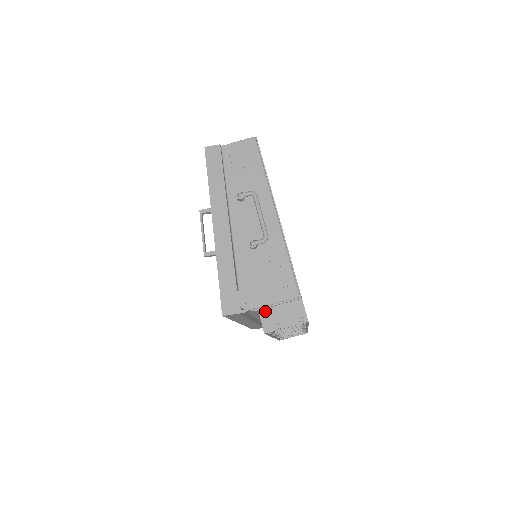
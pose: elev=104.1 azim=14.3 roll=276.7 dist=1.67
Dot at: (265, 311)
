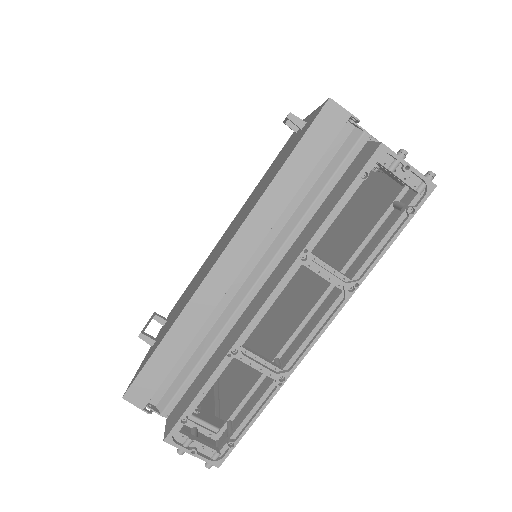
Dot at: occluded
